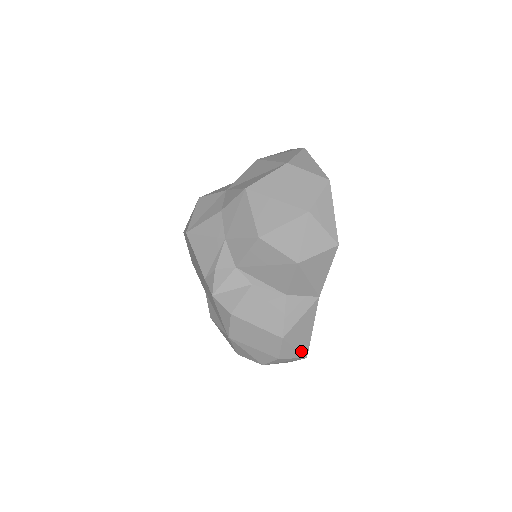
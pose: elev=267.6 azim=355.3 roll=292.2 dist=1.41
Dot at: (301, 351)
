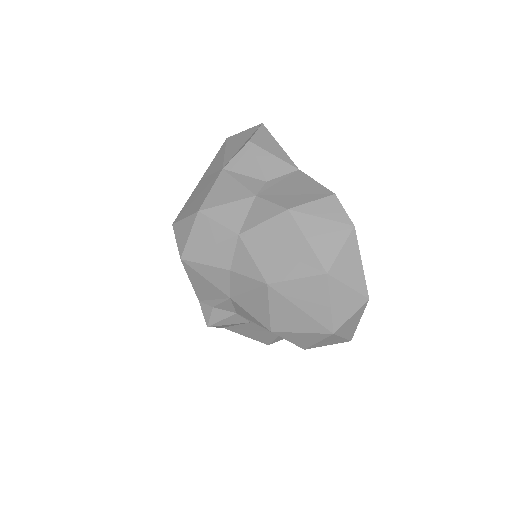
Dot at: occluded
